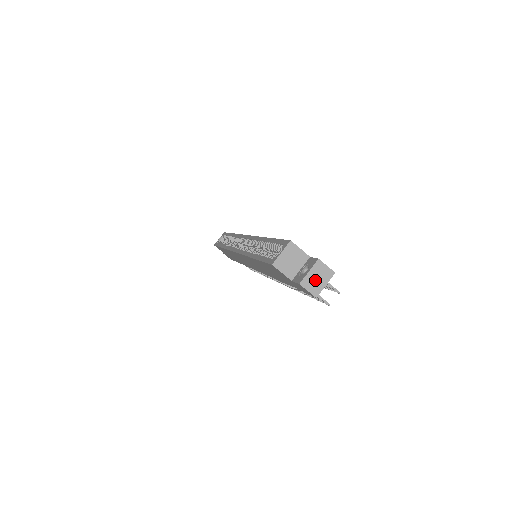
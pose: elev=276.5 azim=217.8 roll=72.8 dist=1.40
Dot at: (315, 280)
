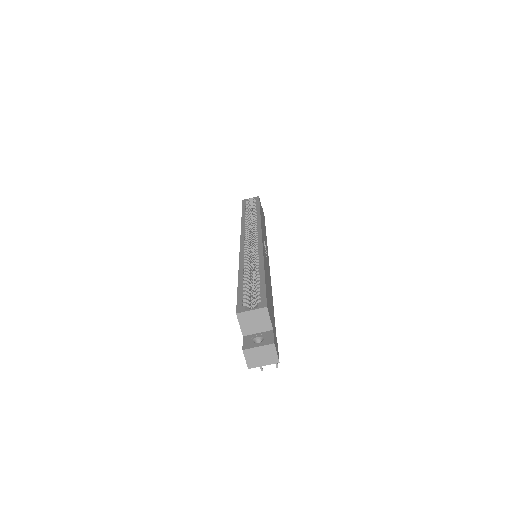
Dot at: (258, 356)
